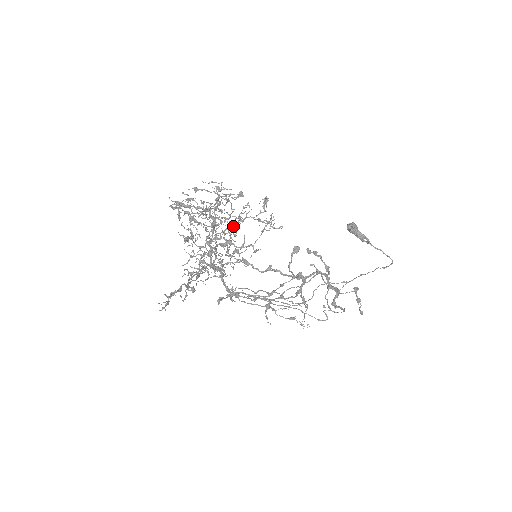
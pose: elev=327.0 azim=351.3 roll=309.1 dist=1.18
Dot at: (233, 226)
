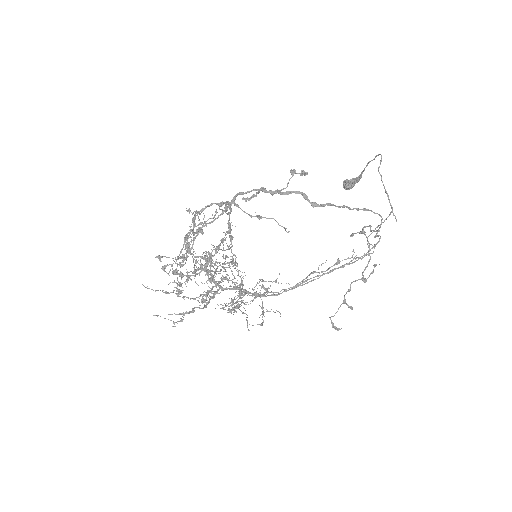
Dot at: (189, 243)
